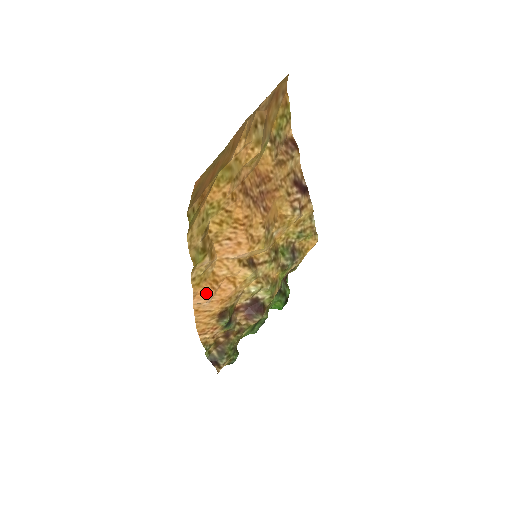
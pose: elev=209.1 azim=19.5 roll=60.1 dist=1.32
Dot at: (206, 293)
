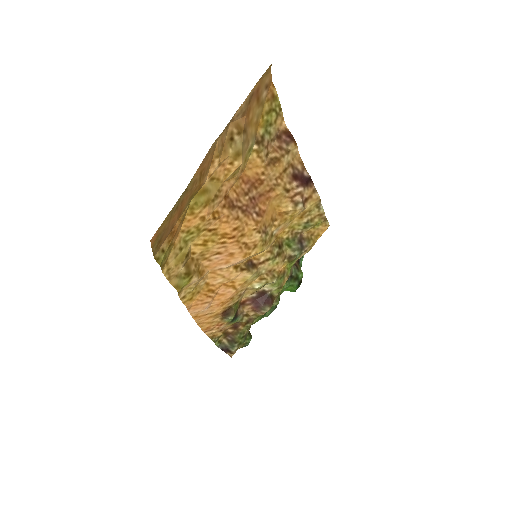
Dot at: (202, 303)
